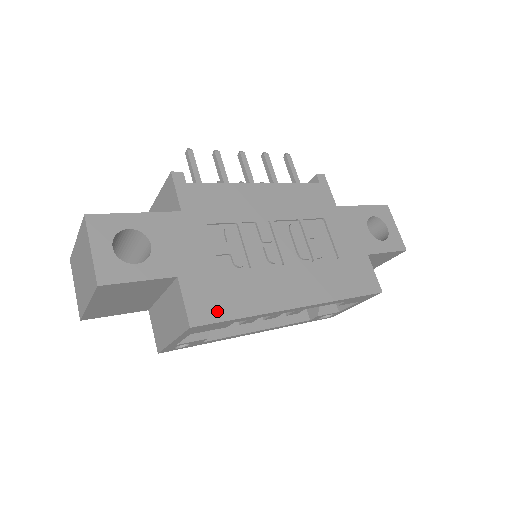
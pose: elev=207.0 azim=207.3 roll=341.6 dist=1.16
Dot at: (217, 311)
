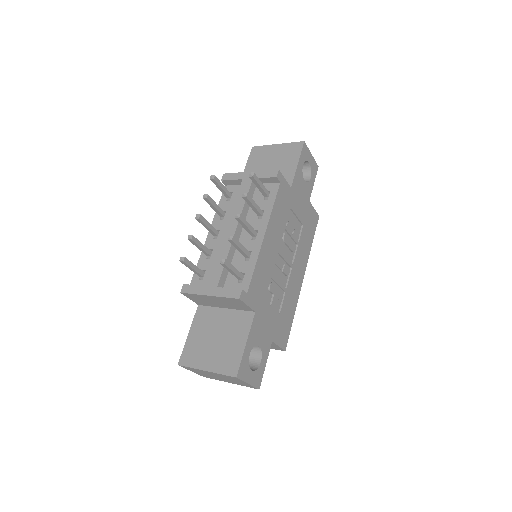
Dot at: (287, 331)
